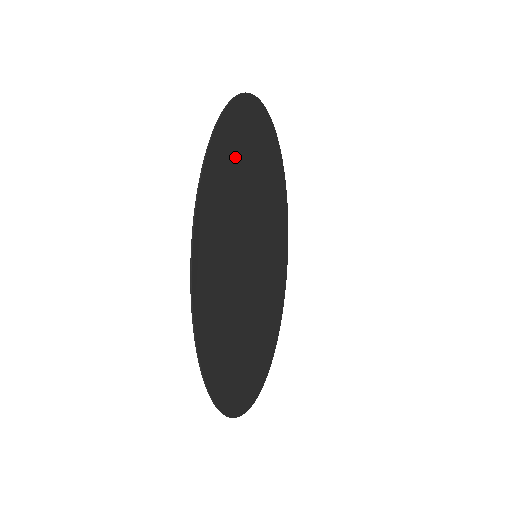
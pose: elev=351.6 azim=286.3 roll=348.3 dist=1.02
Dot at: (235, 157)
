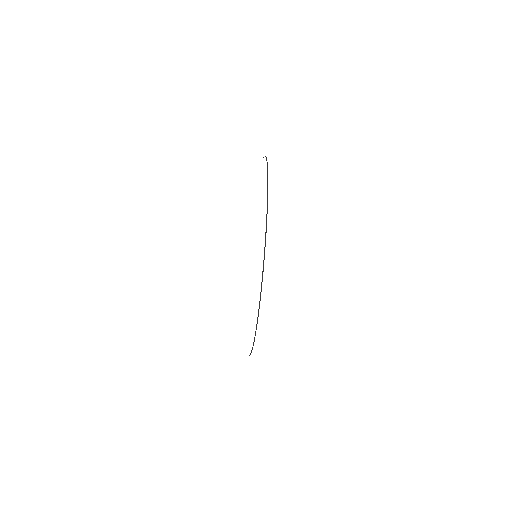
Dot at: occluded
